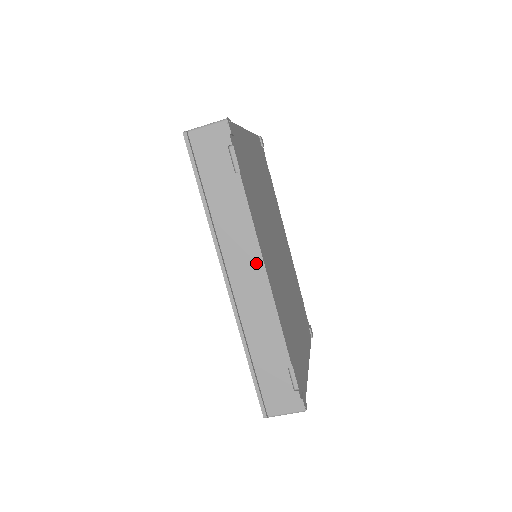
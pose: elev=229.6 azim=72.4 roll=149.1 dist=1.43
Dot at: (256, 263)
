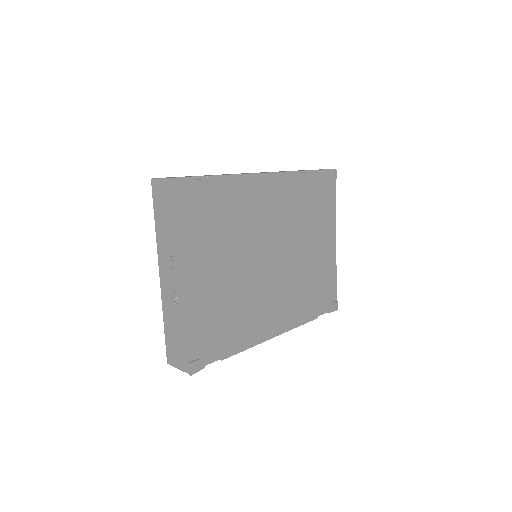
Dot at: occluded
